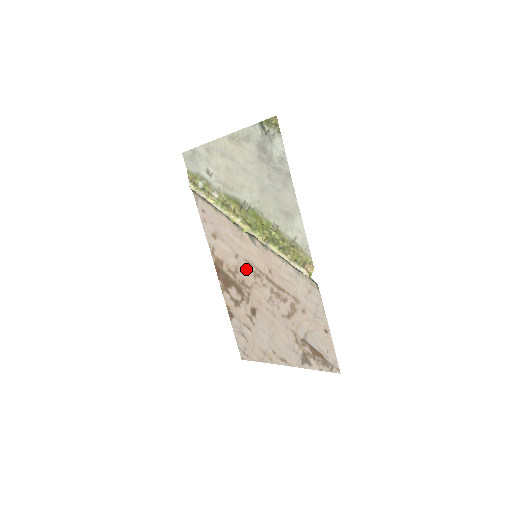
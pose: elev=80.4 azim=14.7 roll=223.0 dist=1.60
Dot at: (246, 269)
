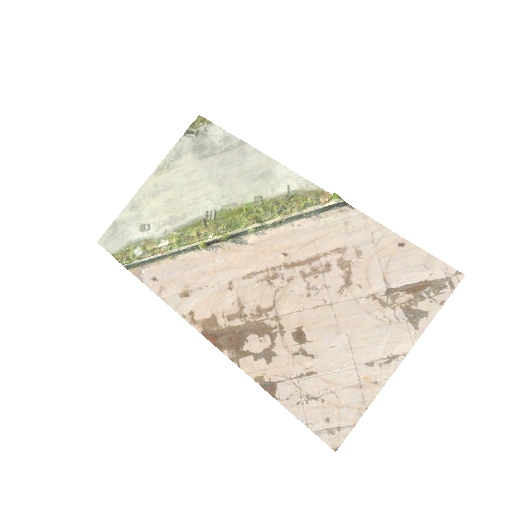
Dot at: (253, 287)
